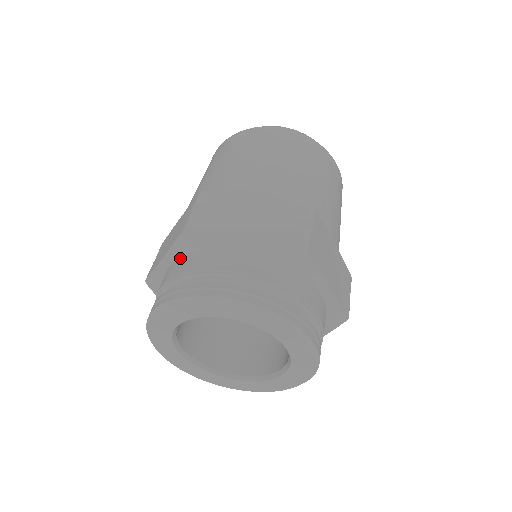
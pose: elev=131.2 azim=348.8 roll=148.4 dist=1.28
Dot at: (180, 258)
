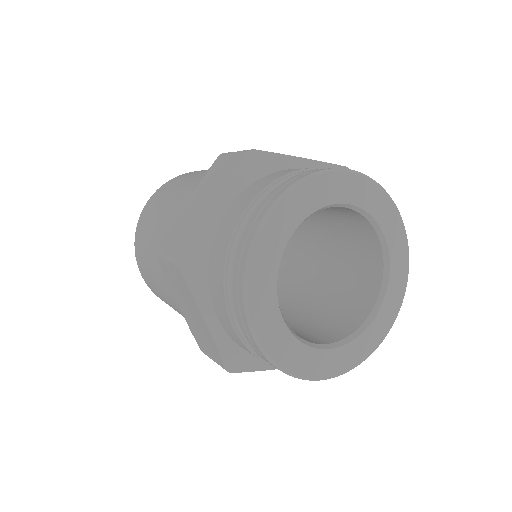
Dot at: (210, 293)
